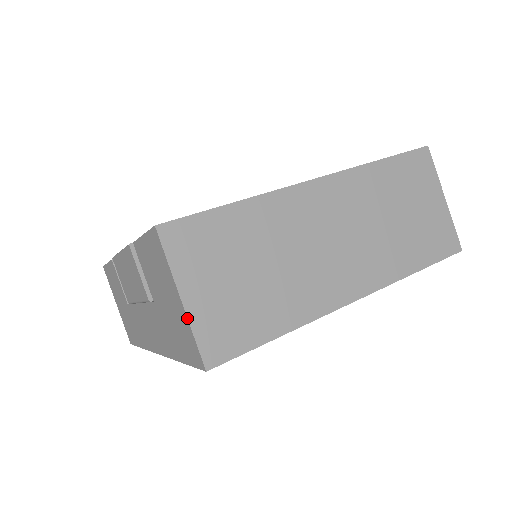
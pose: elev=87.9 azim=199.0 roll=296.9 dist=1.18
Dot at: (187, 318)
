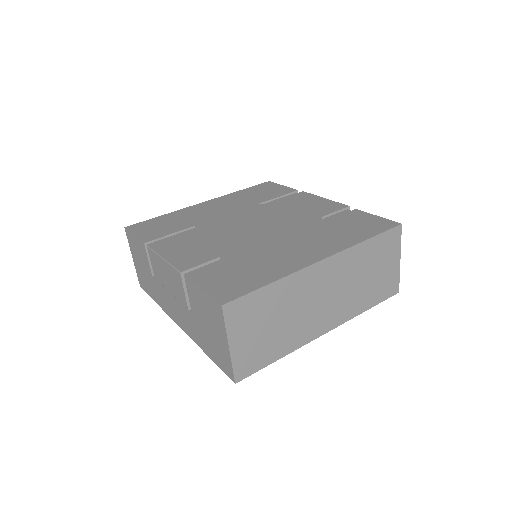
Dot at: (230, 357)
